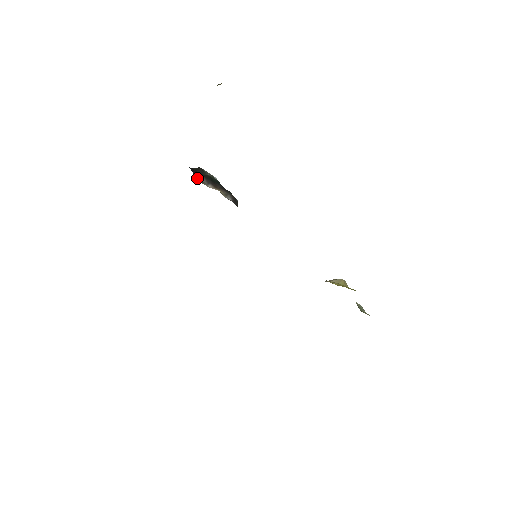
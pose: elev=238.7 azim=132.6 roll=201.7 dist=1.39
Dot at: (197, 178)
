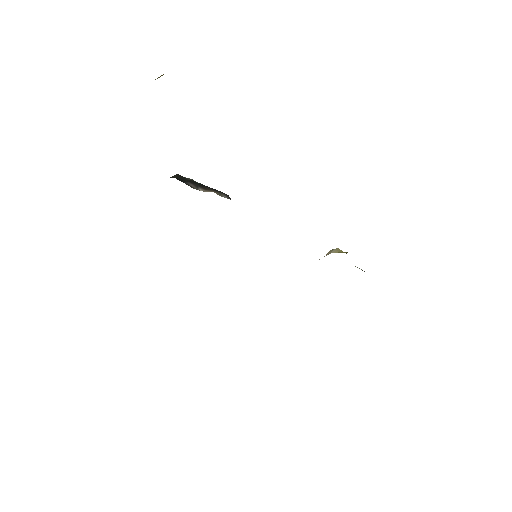
Dot at: (186, 184)
